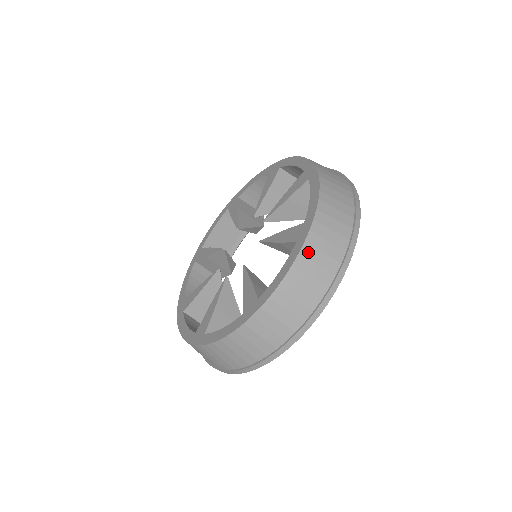
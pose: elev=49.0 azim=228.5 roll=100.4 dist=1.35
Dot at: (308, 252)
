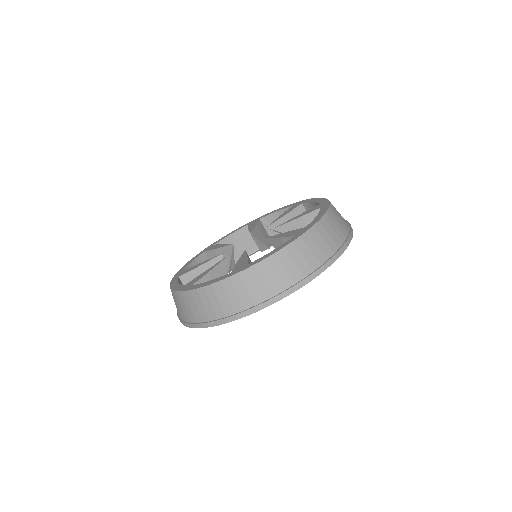
Dot at: (227, 285)
